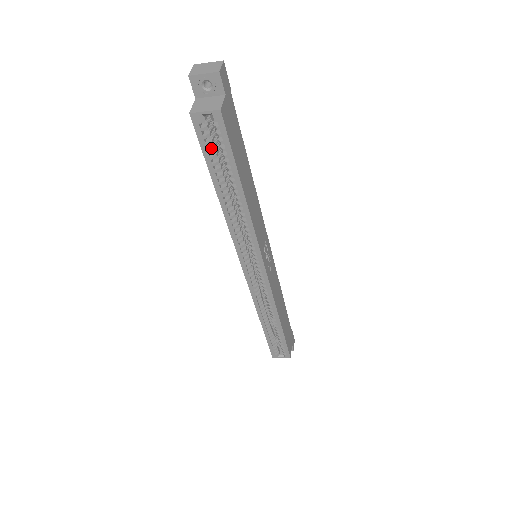
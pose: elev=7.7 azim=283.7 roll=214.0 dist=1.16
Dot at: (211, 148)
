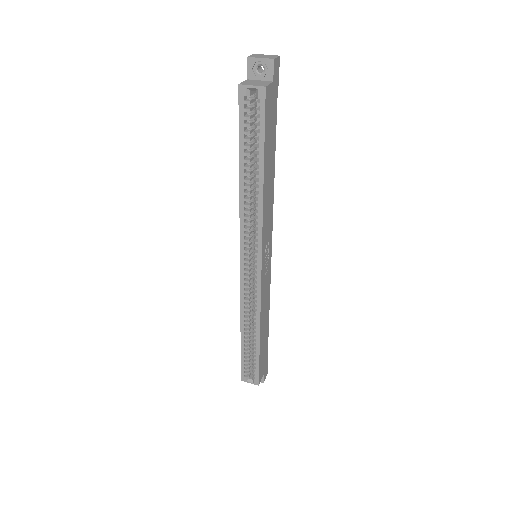
Dot at: (247, 123)
